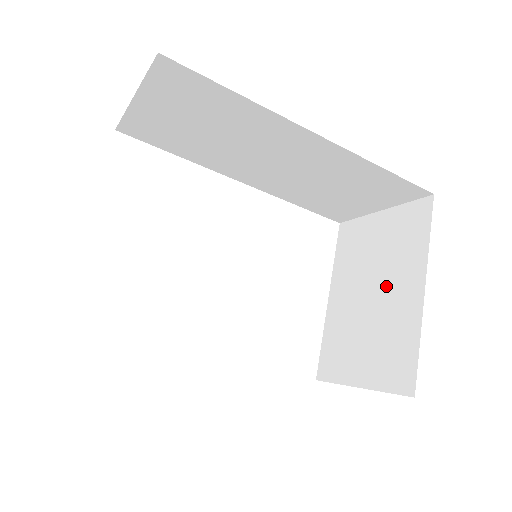
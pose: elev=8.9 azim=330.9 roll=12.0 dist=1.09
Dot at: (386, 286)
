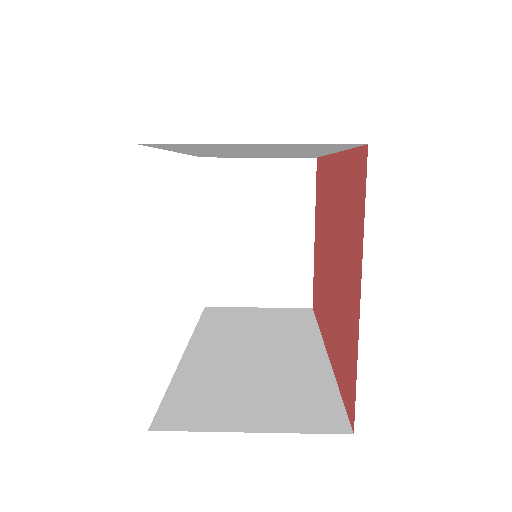
Dot at: (276, 229)
